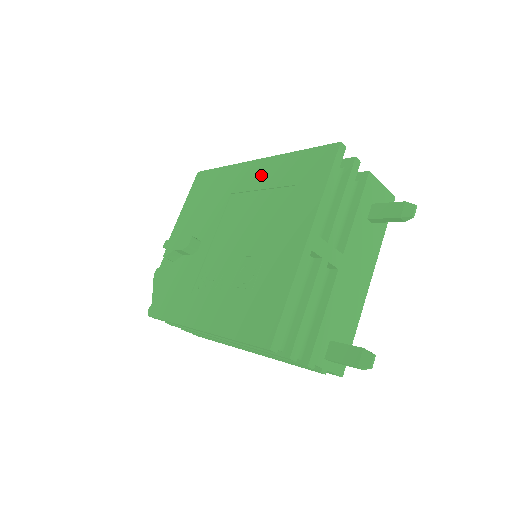
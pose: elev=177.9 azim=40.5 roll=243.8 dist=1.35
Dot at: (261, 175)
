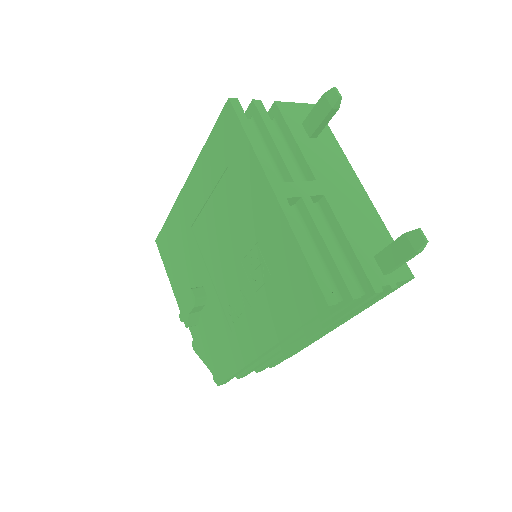
Dot at: (198, 189)
